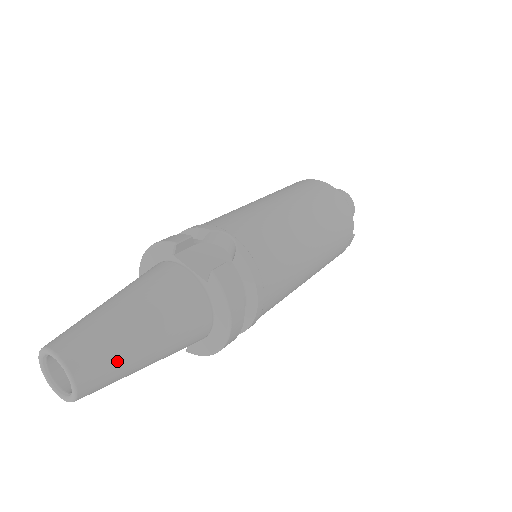
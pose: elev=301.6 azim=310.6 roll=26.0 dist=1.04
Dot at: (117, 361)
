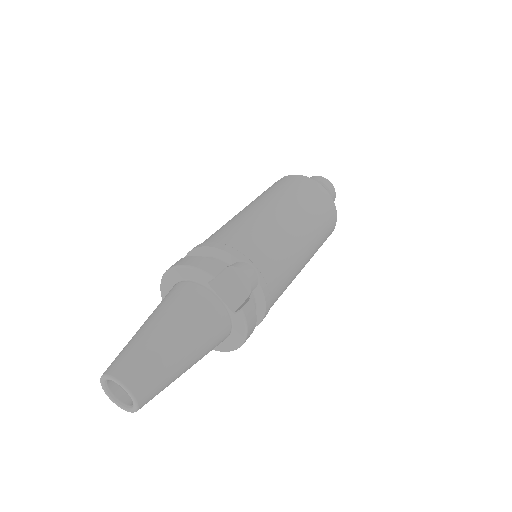
Dot at: (166, 385)
